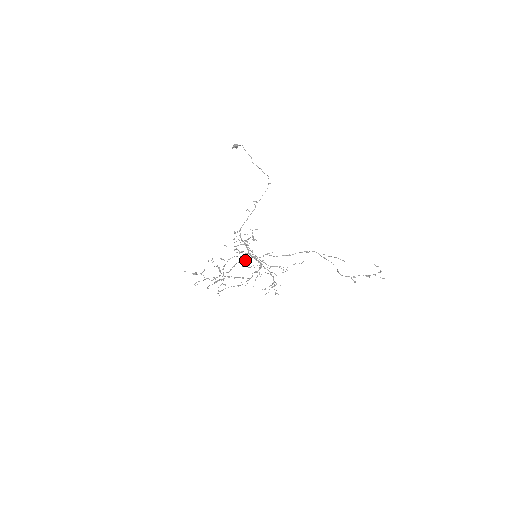
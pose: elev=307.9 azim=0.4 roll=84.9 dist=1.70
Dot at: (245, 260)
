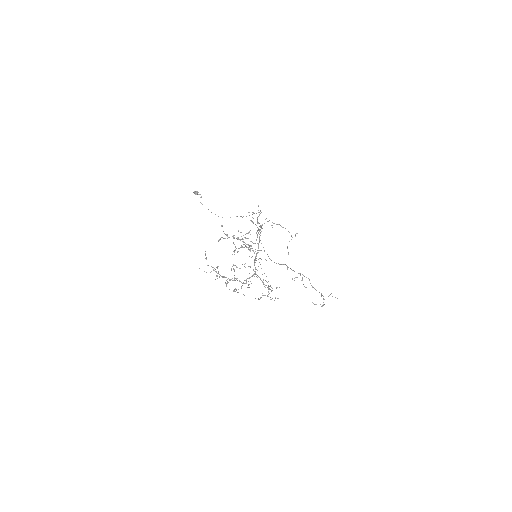
Dot at: occluded
